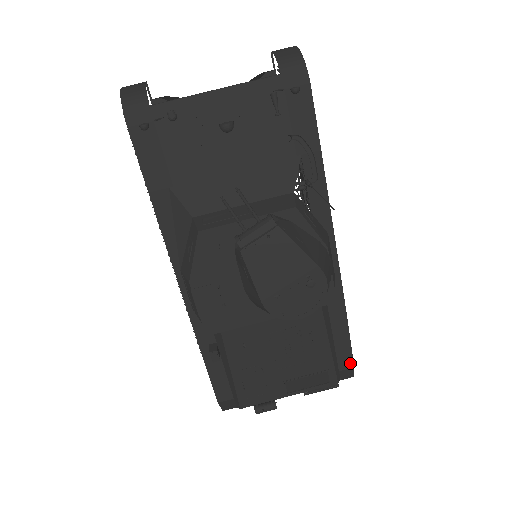
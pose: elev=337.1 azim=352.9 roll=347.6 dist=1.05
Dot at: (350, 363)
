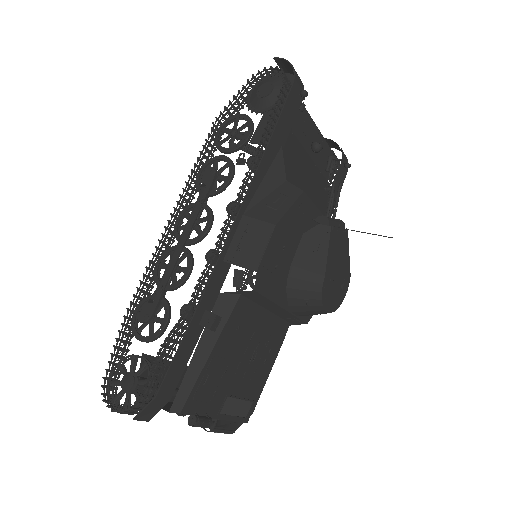
Dot at: occluded
